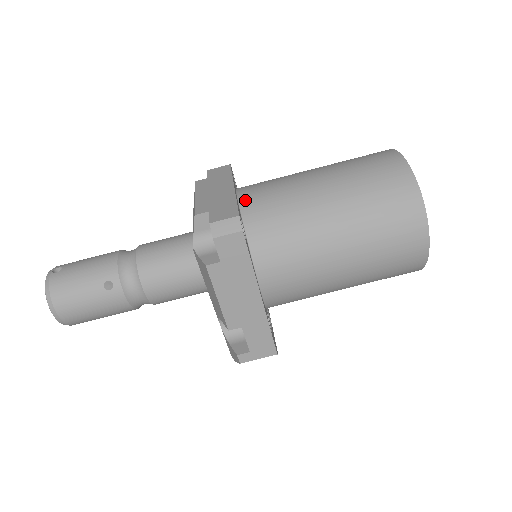
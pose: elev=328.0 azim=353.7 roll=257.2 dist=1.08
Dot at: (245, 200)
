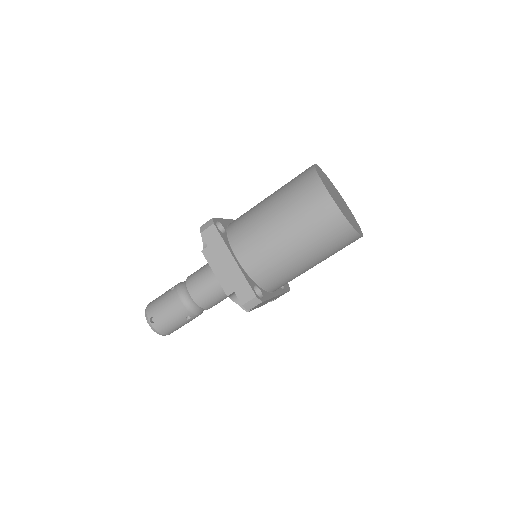
Dot at: (246, 265)
